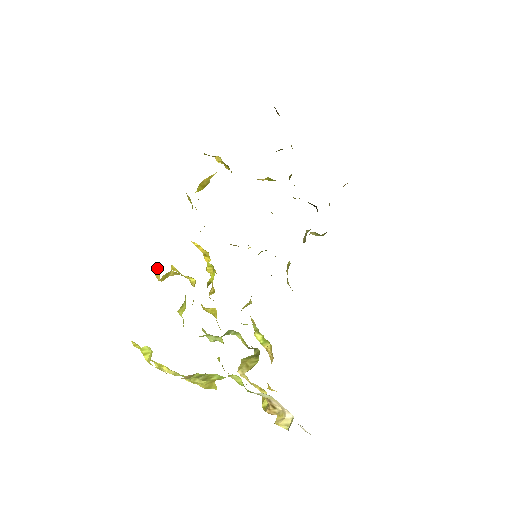
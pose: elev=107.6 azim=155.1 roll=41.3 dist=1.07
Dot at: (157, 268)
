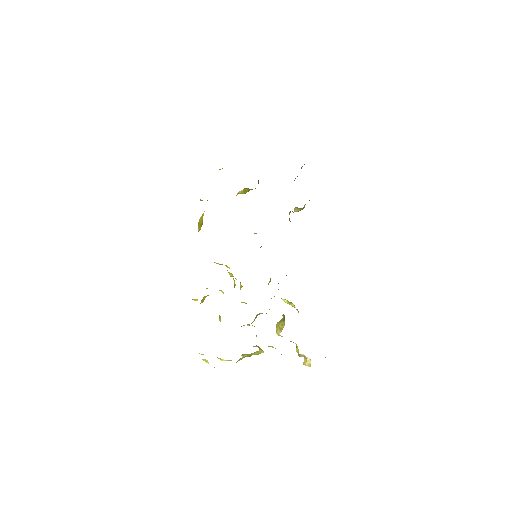
Dot at: (195, 299)
